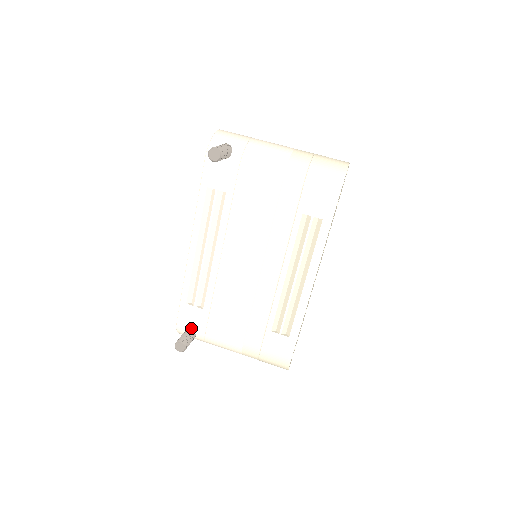
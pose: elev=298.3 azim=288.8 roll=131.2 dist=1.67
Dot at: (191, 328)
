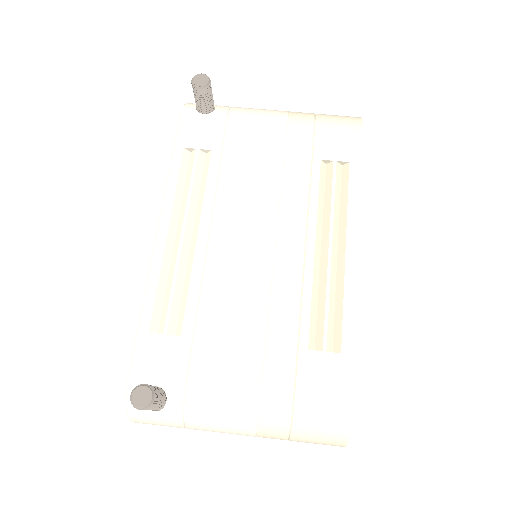
Dot at: (157, 381)
